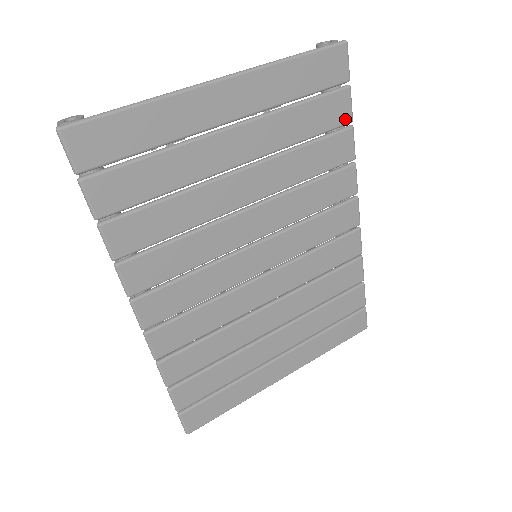
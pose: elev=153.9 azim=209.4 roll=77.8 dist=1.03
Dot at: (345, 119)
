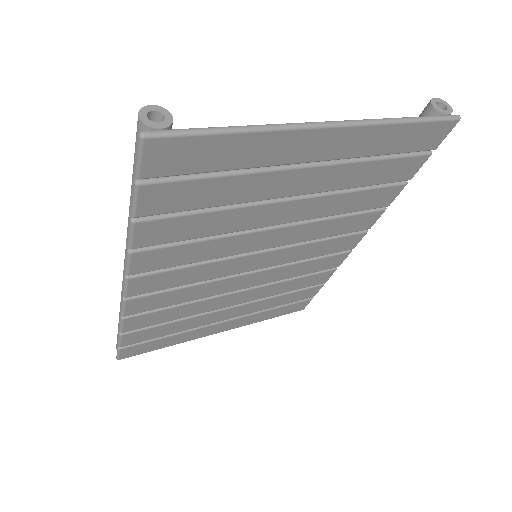
Dot at: (406, 177)
